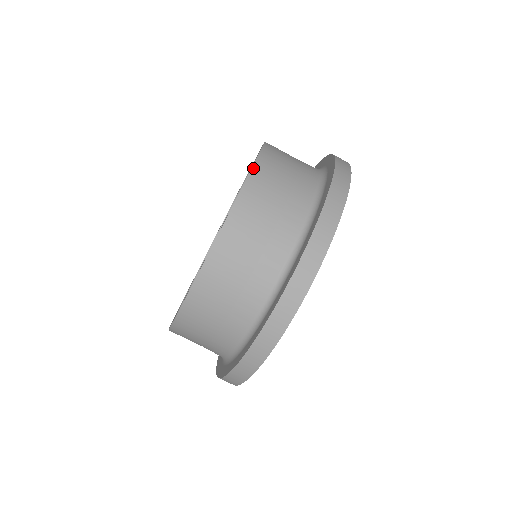
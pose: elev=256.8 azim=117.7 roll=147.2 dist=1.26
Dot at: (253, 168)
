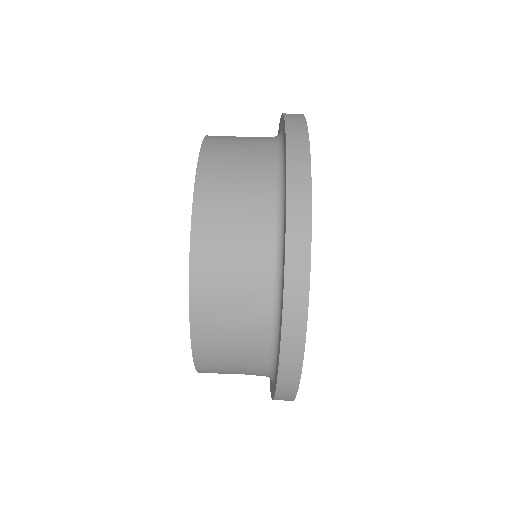
Dot at: (190, 274)
